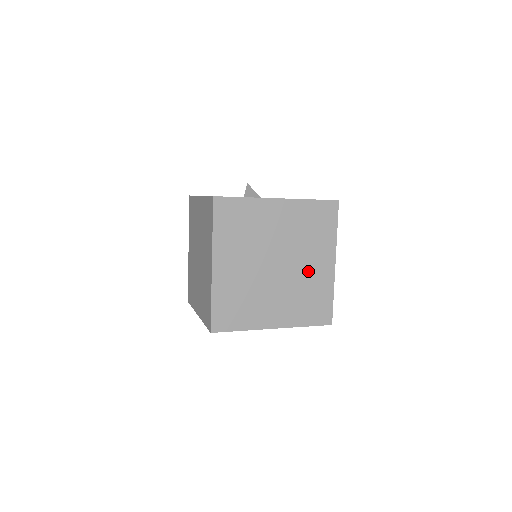
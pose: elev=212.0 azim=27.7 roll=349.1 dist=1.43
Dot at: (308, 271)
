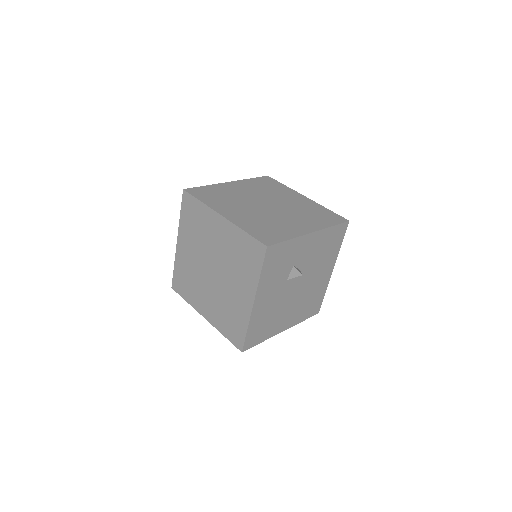
Dot at: (286, 220)
